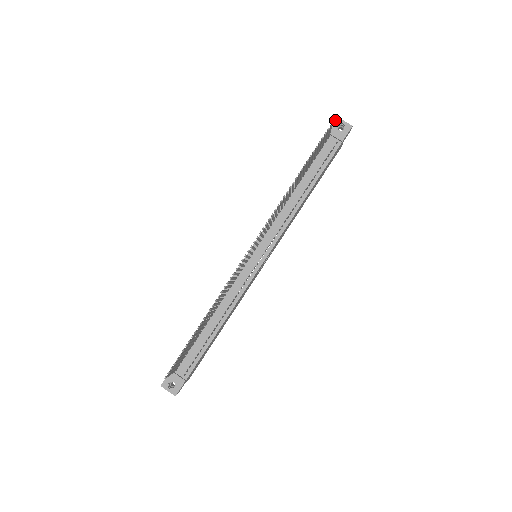
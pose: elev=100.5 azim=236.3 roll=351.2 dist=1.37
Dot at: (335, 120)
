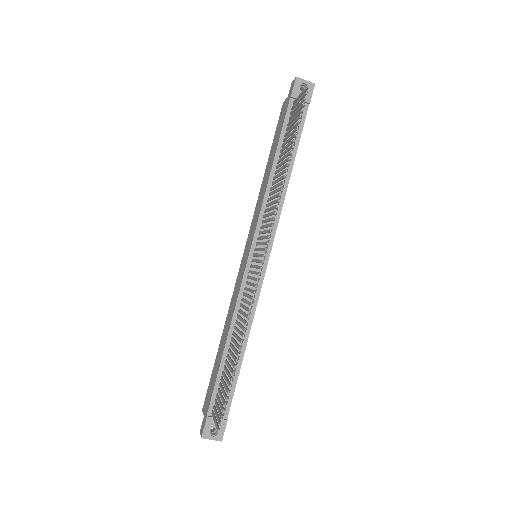
Dot at: (295, 81)
